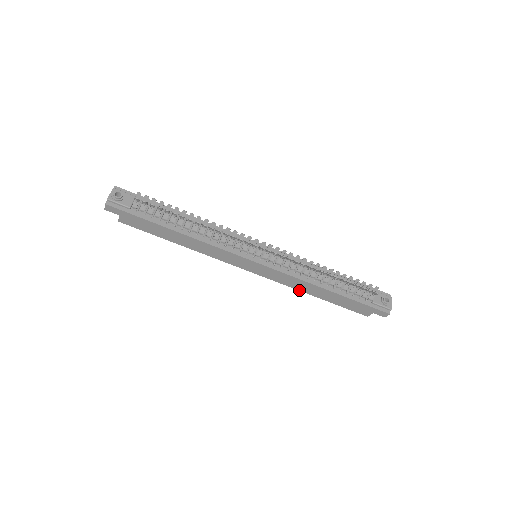
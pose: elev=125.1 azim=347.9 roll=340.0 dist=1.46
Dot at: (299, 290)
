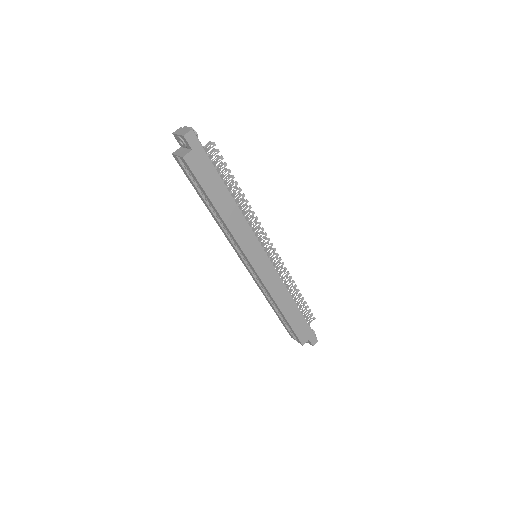
Dot at: (275, 302)
